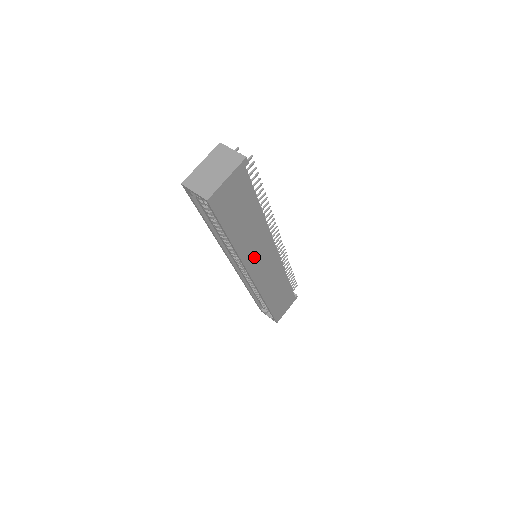
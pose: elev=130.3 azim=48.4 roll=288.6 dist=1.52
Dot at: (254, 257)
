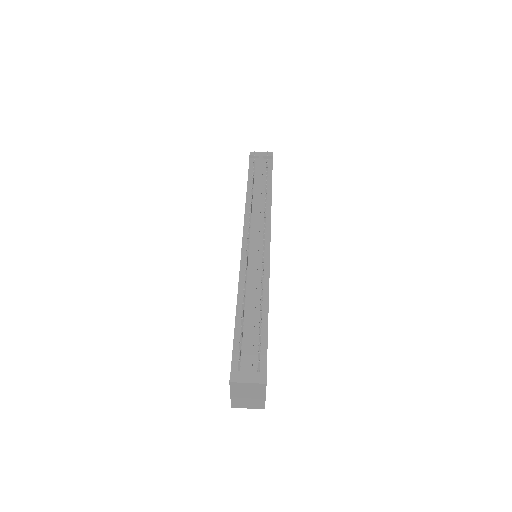
Dot at: occluded
